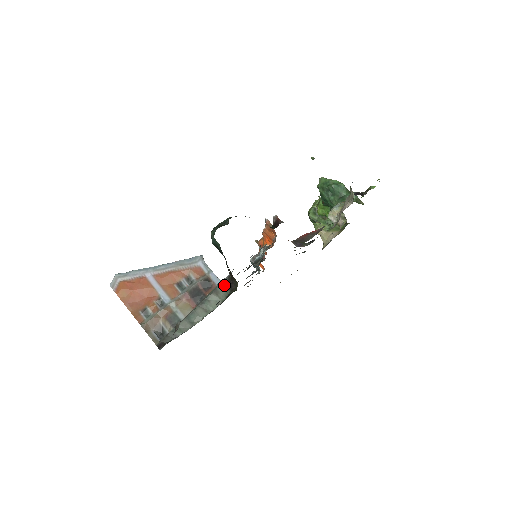
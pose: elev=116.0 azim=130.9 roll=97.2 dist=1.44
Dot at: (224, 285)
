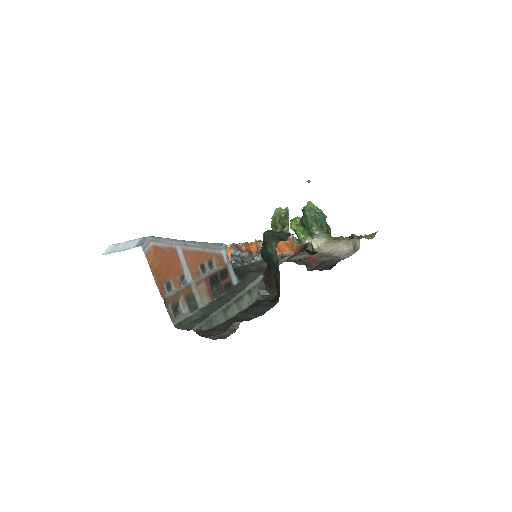
Dot at: (256, 288)
